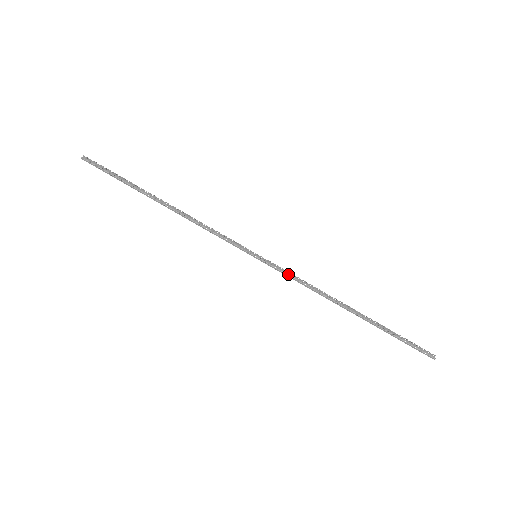
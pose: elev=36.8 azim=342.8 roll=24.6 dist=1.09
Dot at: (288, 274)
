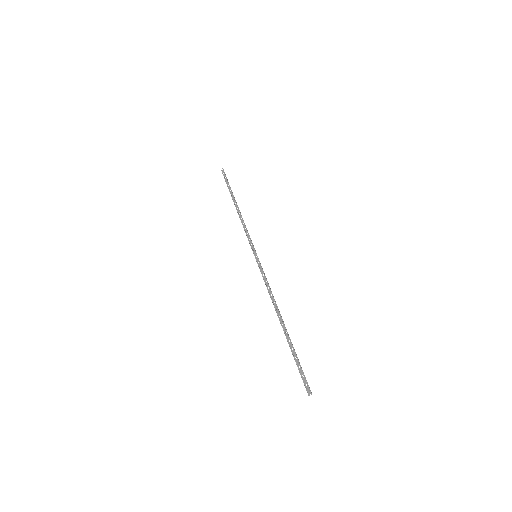
Dot at: (262, 276)
